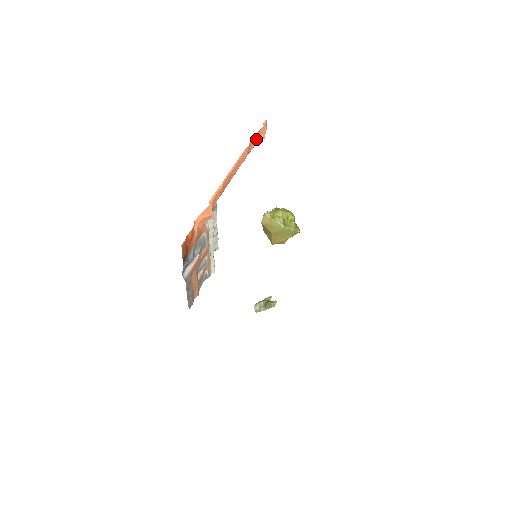
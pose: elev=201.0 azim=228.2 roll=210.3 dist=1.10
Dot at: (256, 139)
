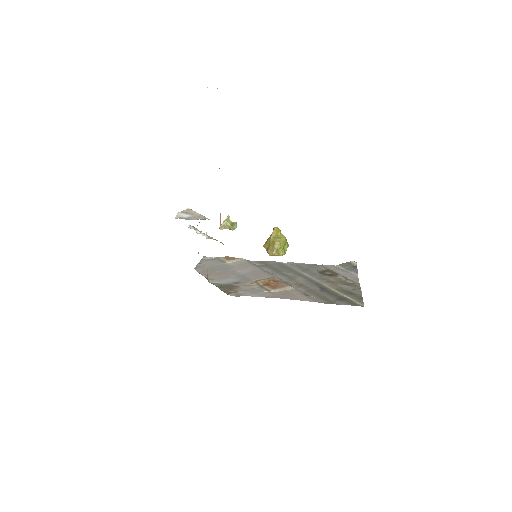
Dot at: occluded
